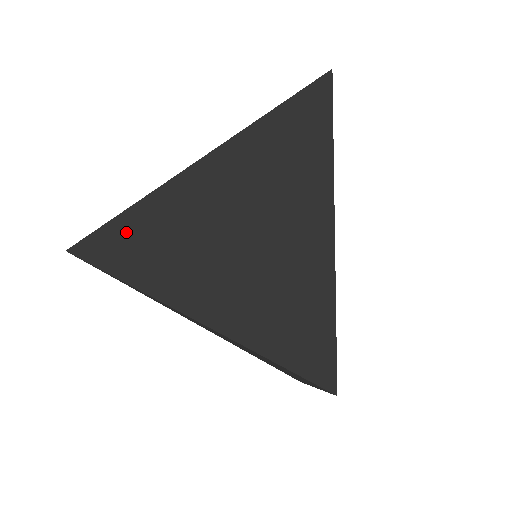
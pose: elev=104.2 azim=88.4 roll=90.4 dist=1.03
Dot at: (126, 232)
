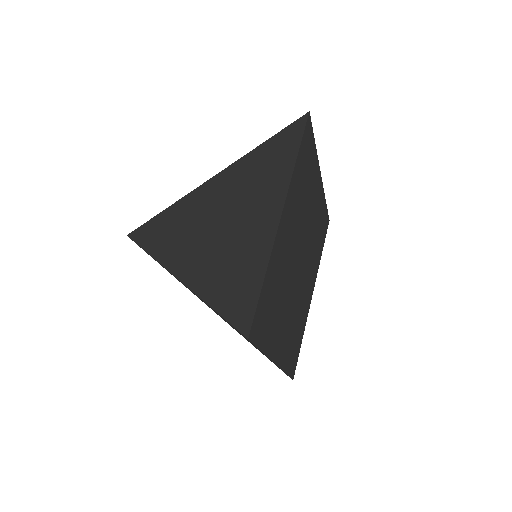
Dot at: (162, 223)
